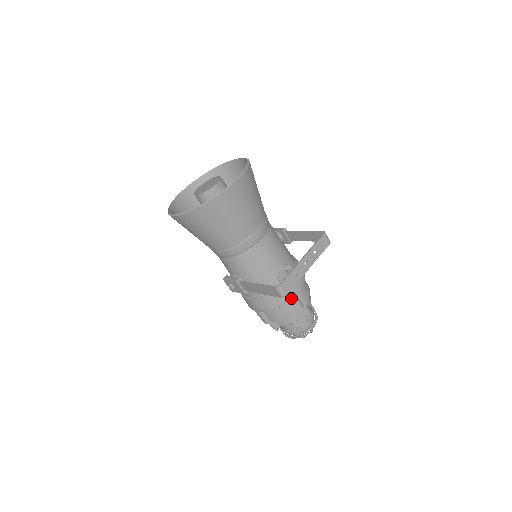
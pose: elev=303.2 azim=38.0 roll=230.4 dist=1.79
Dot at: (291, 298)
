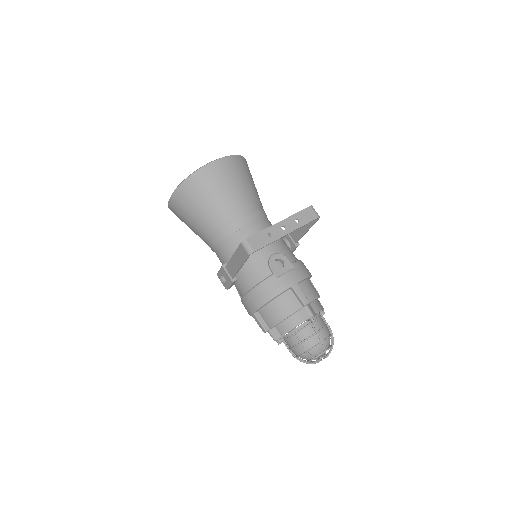
Dot at: (285, 290)
